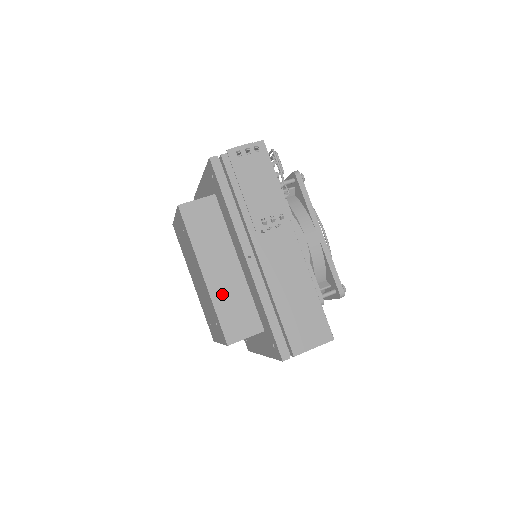
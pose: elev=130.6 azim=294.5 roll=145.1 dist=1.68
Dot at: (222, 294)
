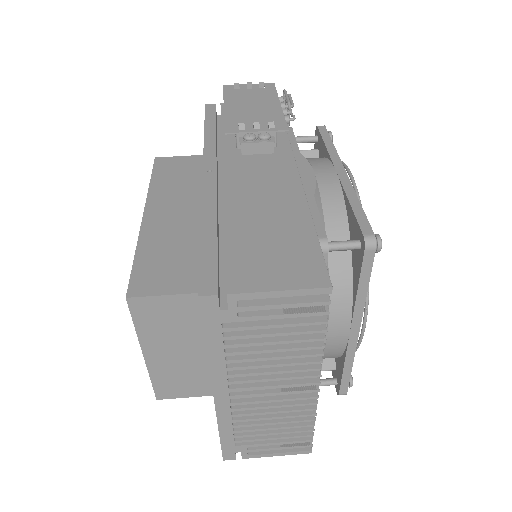
Dot at: (159, 236)
